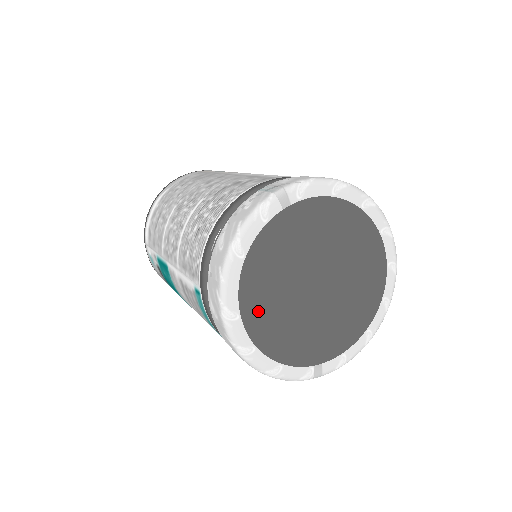
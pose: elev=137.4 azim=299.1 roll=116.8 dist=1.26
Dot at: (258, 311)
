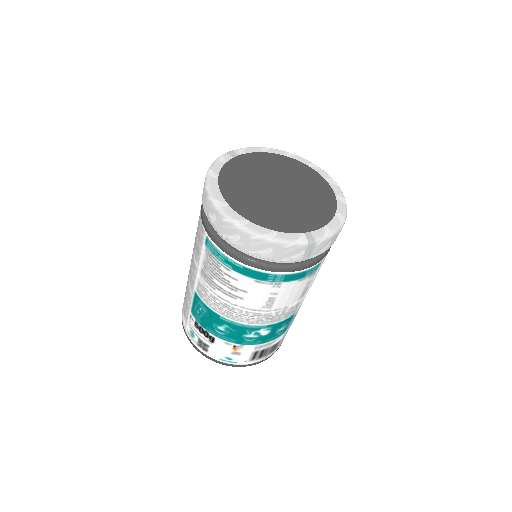
Dot at: (240, 203)
